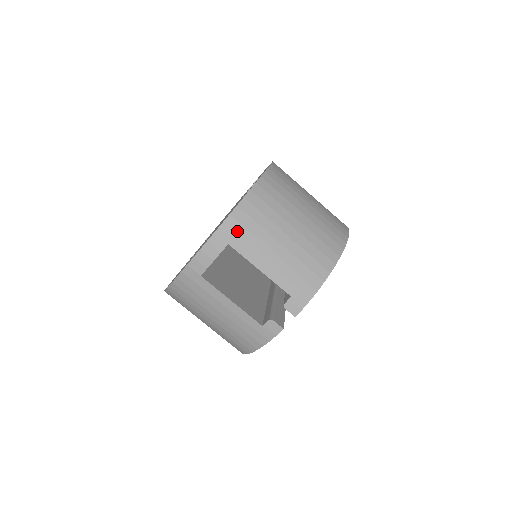
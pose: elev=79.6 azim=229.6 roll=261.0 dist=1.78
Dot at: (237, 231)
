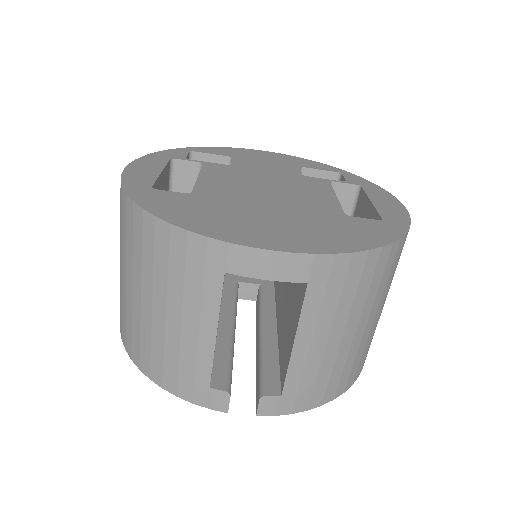
Dot at: (334, 279)
